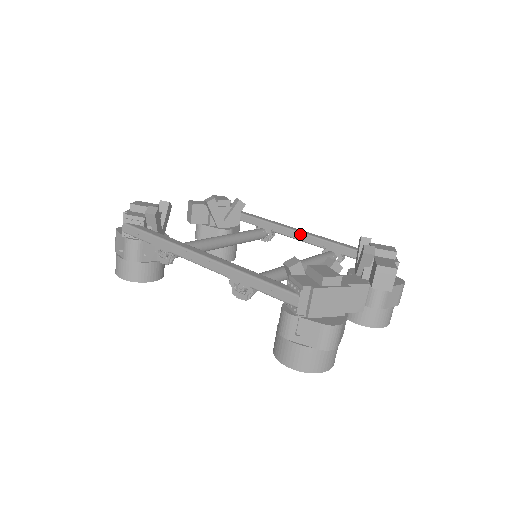
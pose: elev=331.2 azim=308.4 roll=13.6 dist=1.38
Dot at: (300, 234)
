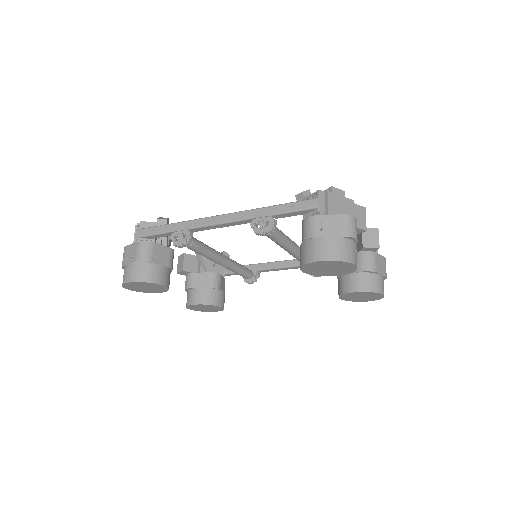
Dot at: (284, 262)
